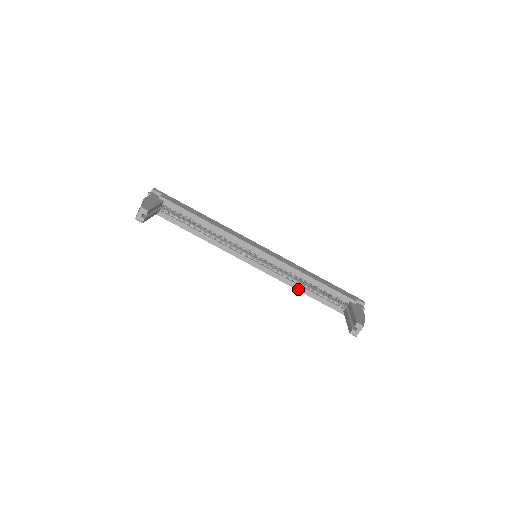
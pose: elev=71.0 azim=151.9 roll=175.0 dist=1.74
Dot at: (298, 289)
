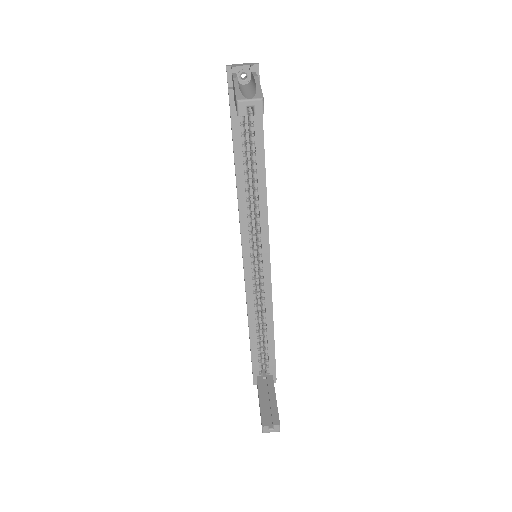
Dot at: (250, 323)
